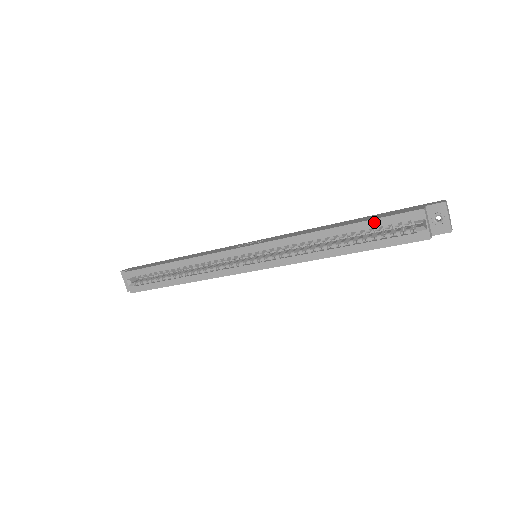
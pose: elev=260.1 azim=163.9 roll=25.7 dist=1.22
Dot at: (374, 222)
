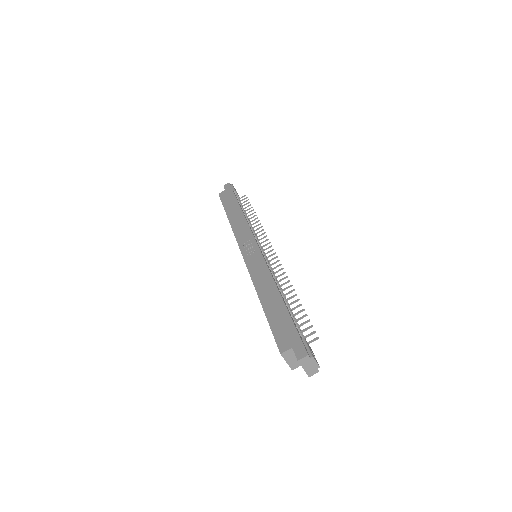
Dot at: (269, 325)
